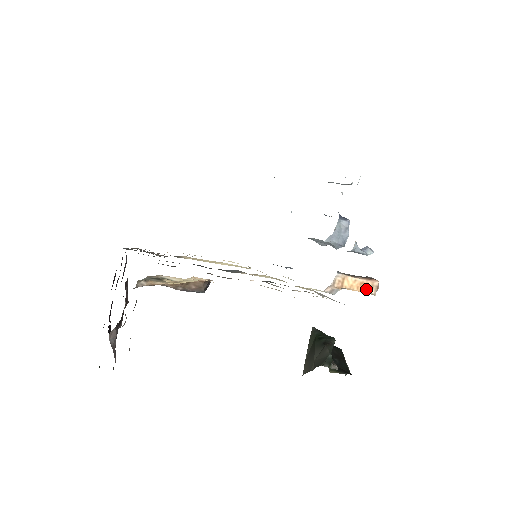
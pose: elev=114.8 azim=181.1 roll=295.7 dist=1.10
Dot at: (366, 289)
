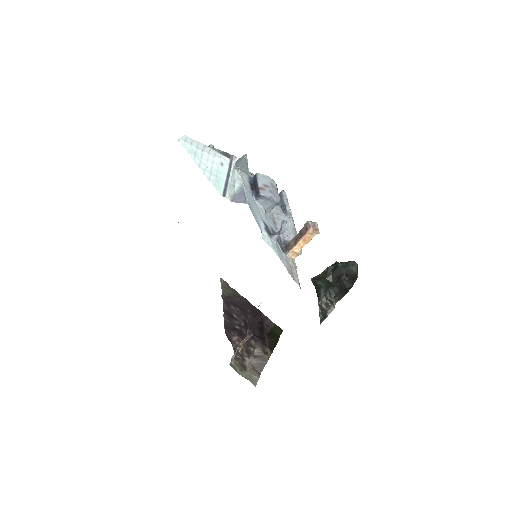
Dot at: (310, 238)
